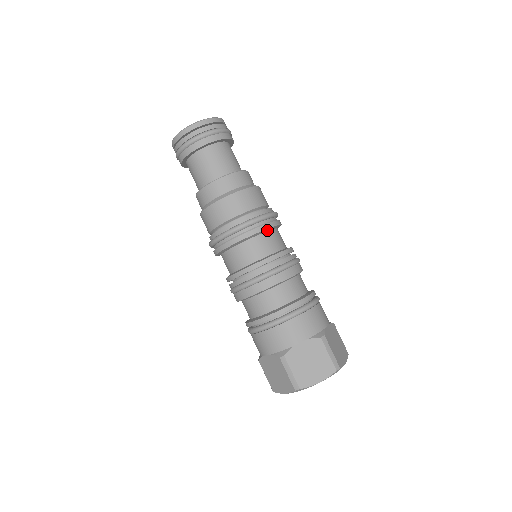
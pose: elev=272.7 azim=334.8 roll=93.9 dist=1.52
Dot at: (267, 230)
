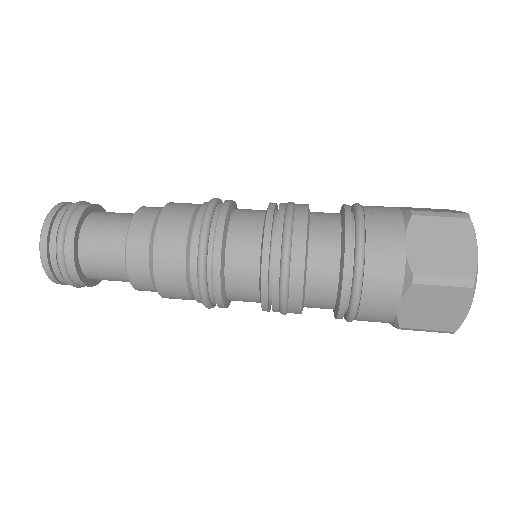
Dot at: (229, 214)
